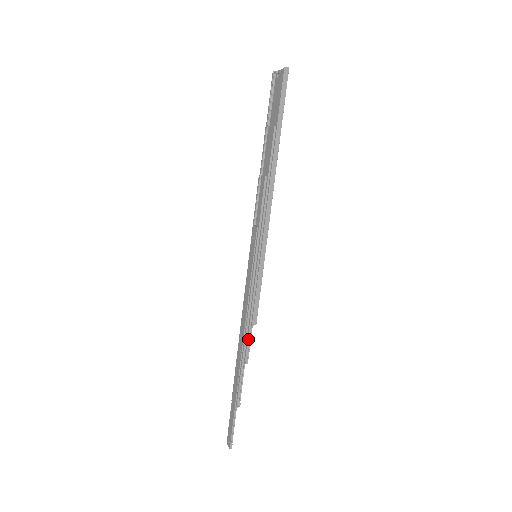
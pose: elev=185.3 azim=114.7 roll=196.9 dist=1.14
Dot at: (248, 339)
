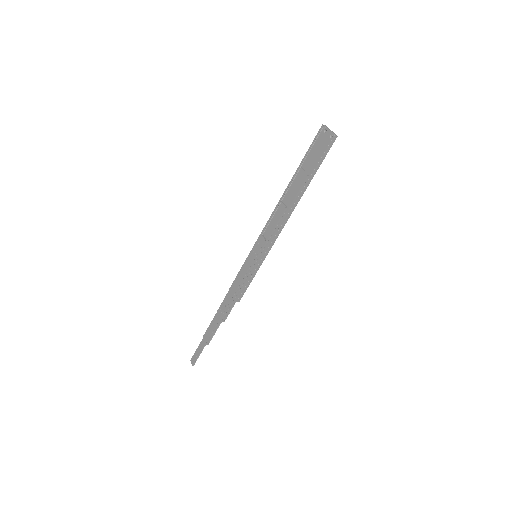
Dot at: (230, 308)
